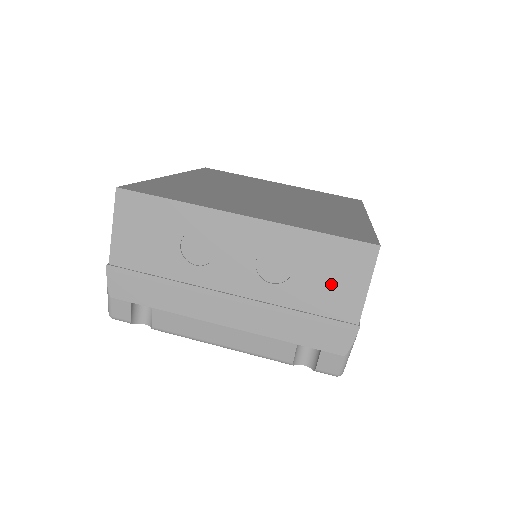
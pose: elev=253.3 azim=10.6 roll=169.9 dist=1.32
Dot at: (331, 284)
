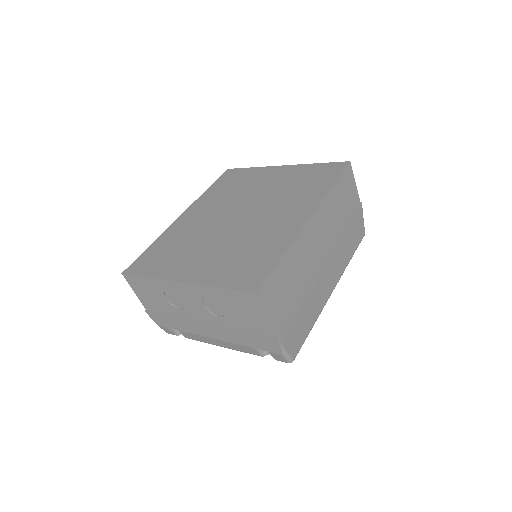
Dot at: (247, 316)
